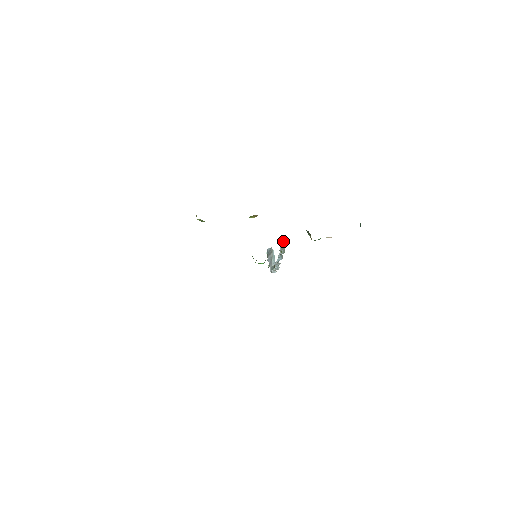
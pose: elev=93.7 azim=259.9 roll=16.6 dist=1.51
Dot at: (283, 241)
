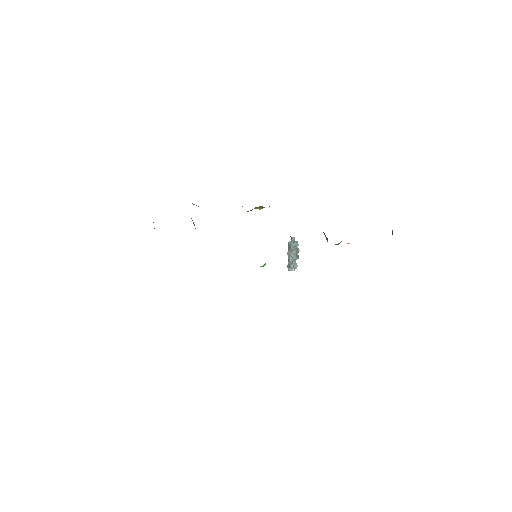
Dot at: (293, 241)
